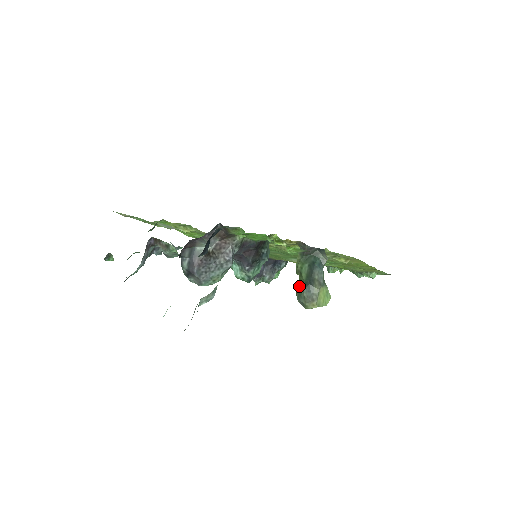
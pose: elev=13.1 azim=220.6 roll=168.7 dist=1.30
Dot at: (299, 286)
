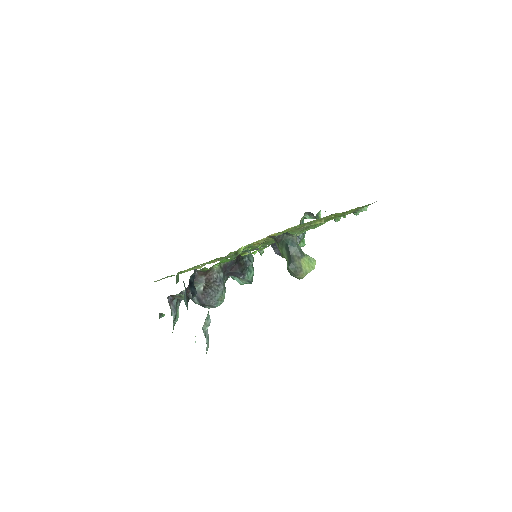
Dot at: (287, 266)
